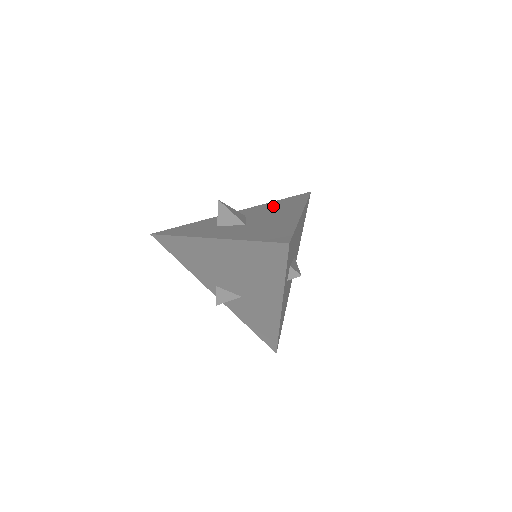
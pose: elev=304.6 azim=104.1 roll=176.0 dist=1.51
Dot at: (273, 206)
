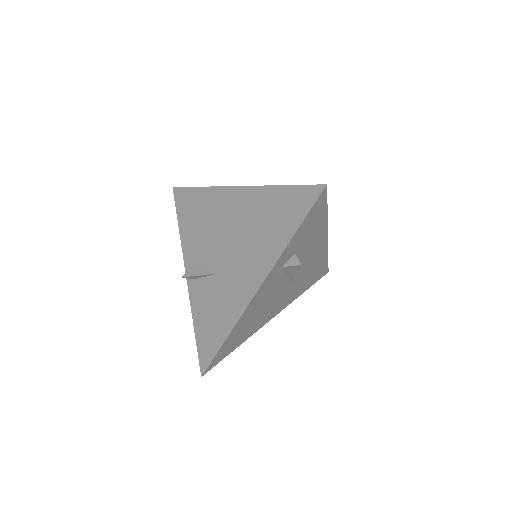
Dot at: occluded
